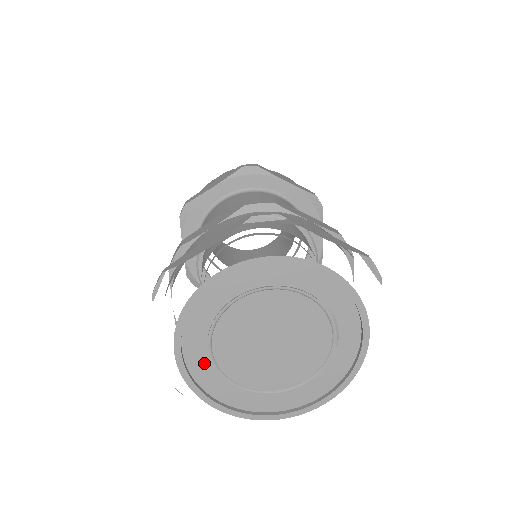
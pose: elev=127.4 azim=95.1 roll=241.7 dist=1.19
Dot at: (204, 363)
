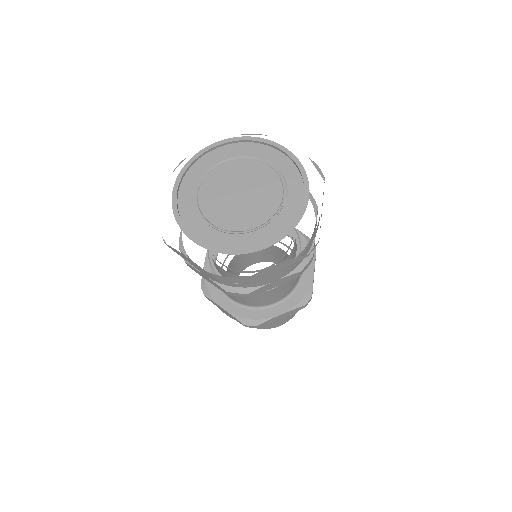
Dot at: (190, 201)
